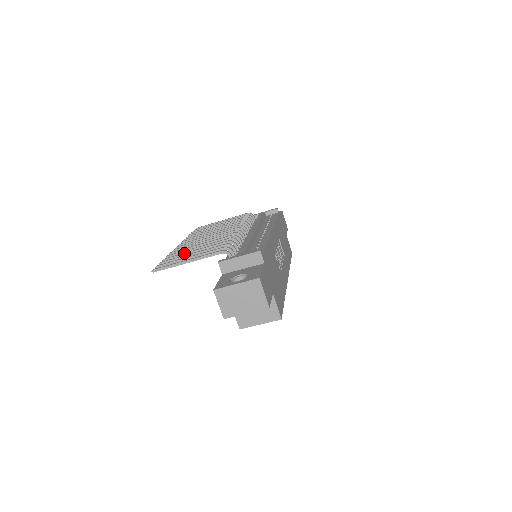
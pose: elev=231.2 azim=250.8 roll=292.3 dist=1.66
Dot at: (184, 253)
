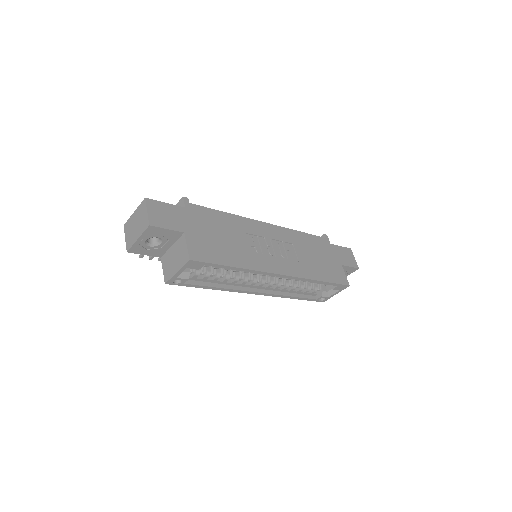
Dot at: occluded
